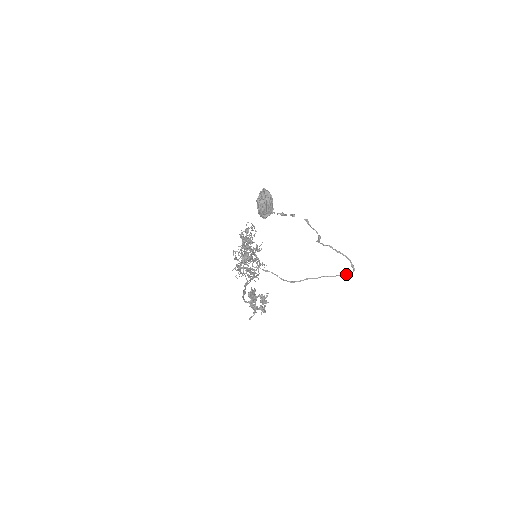
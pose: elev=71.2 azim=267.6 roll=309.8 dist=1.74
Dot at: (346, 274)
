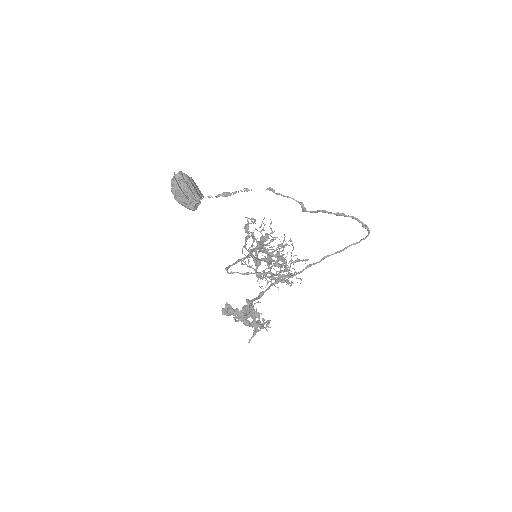
Dot at: (358, 242)
